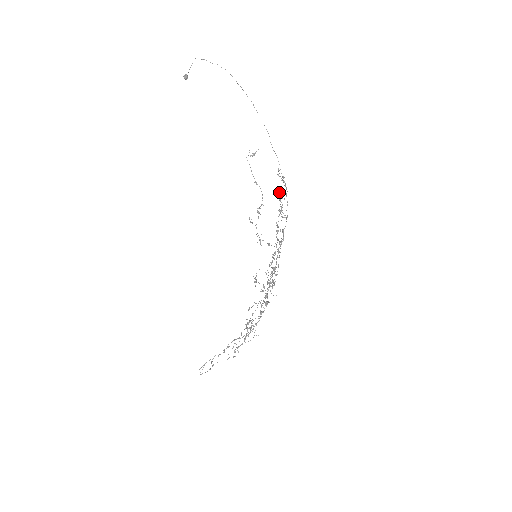
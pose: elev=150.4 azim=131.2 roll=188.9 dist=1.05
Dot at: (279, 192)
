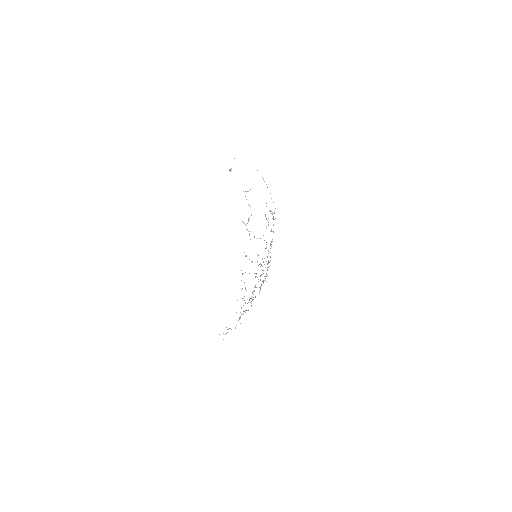
Dot at: (265, 214)
